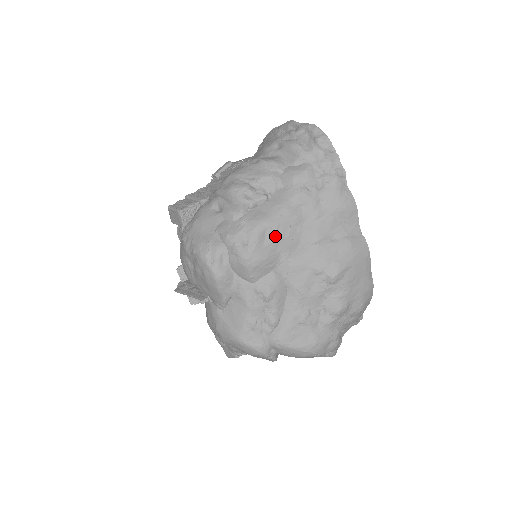
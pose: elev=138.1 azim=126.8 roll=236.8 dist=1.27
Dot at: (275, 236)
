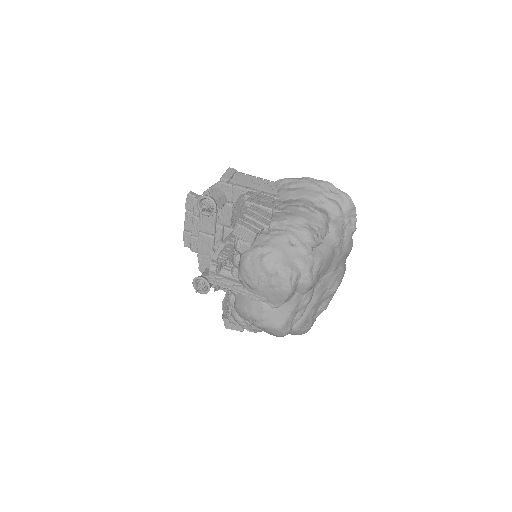
Dot at: (324, 268)
